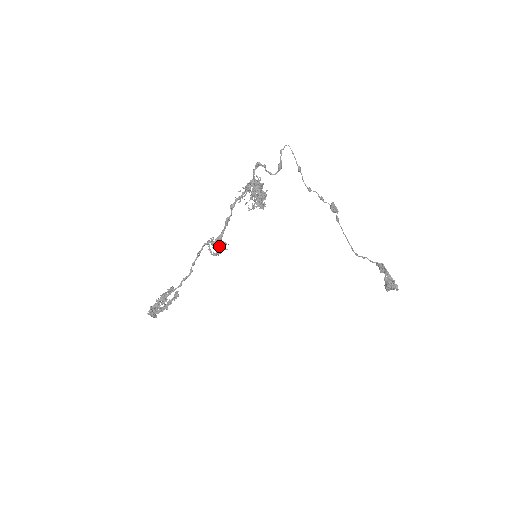
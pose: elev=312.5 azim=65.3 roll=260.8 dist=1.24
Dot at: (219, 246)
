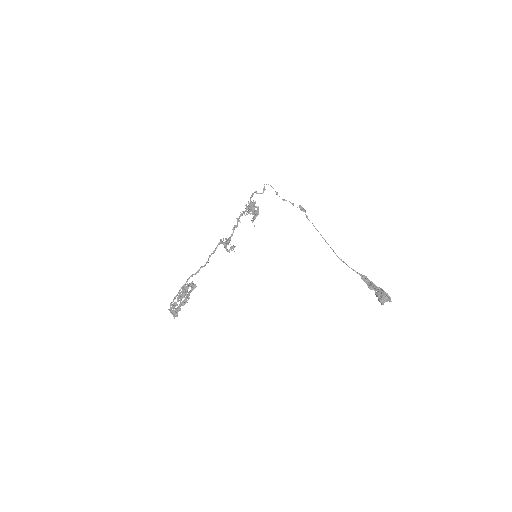
Dot at: (228, 239)
